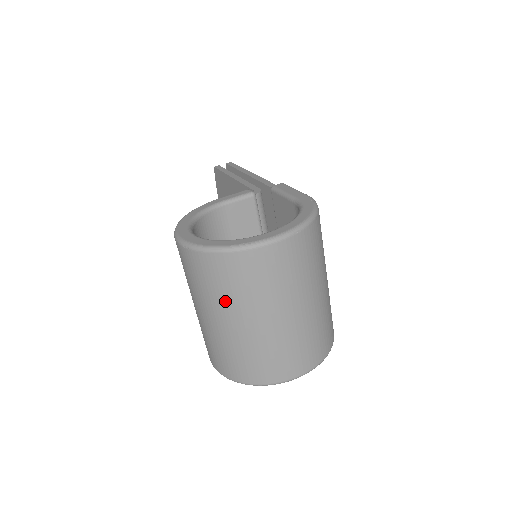
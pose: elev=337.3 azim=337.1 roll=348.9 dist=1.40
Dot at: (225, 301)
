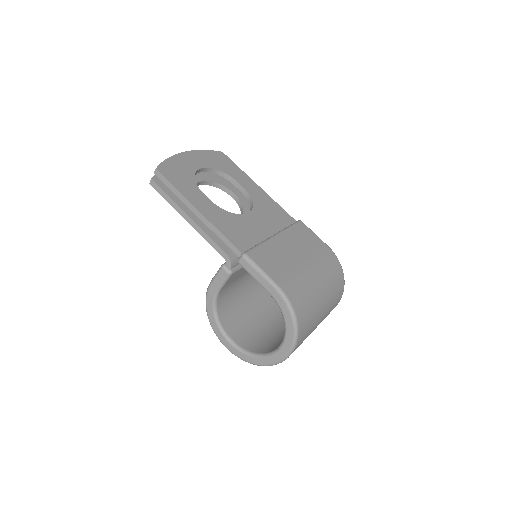
Dot at: occluded
